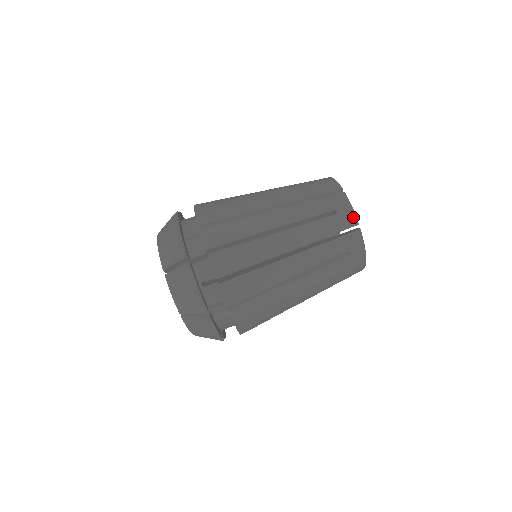
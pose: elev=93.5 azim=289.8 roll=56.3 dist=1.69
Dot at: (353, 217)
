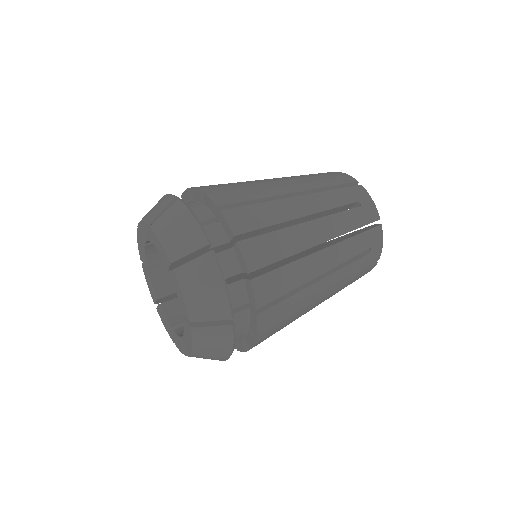
Dot at: (350, 177)
